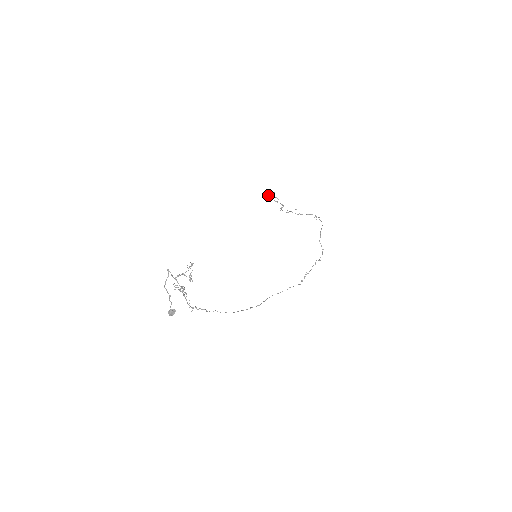
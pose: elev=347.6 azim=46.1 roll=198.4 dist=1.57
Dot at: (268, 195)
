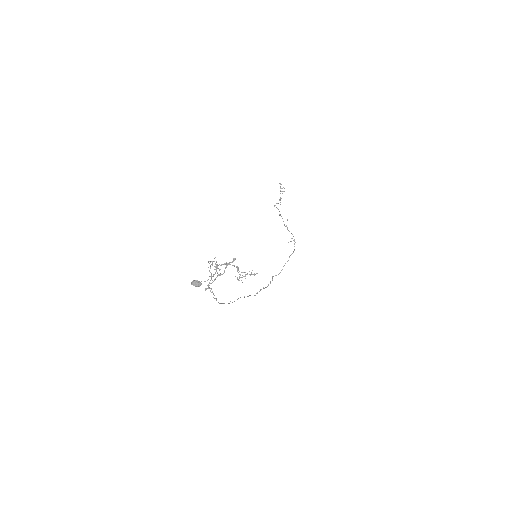
Dot at: occluded
